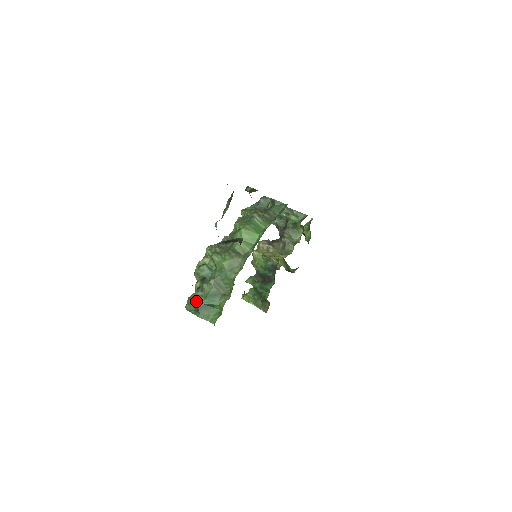
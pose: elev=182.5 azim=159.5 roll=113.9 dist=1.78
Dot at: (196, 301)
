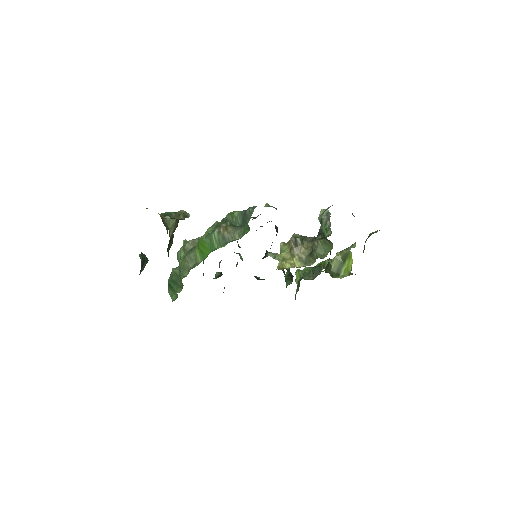
Dot at: occluded
